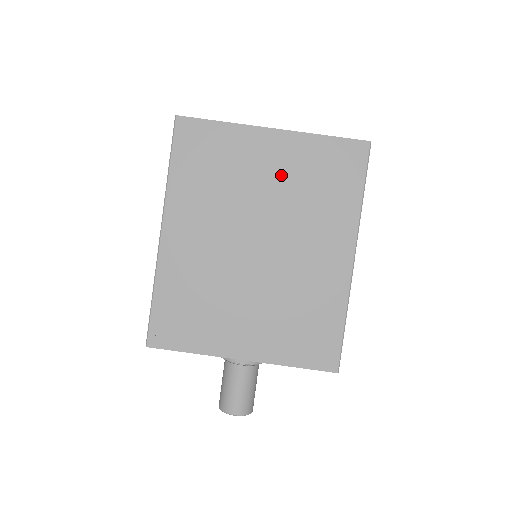
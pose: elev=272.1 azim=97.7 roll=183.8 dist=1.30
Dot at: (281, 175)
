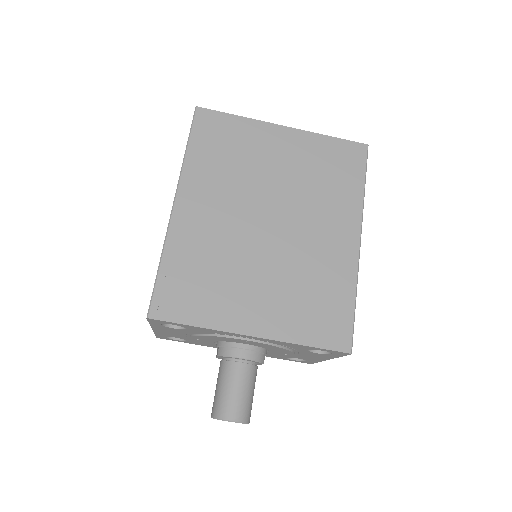
Dot at: (291, 164)
